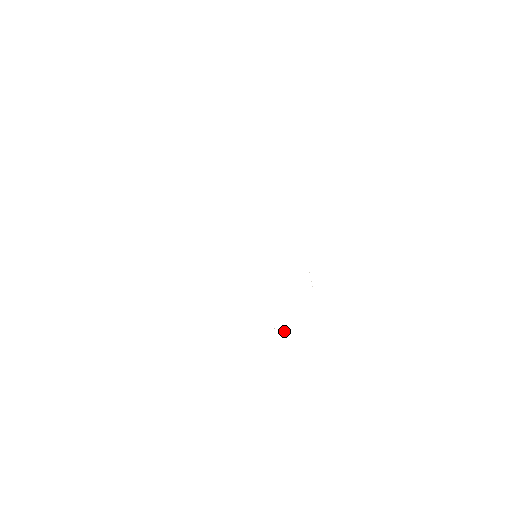
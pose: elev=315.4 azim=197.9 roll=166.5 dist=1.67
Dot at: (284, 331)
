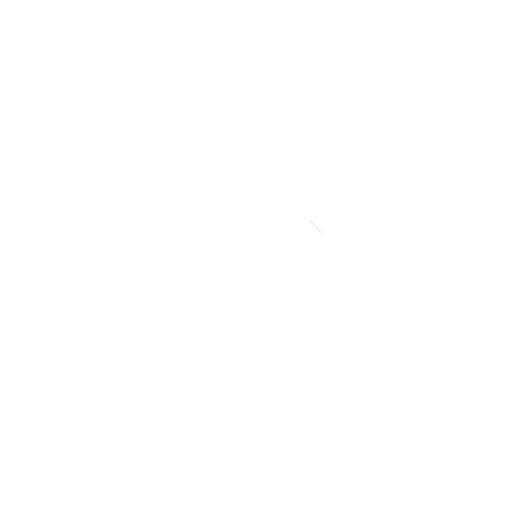
Dot at: occluded
